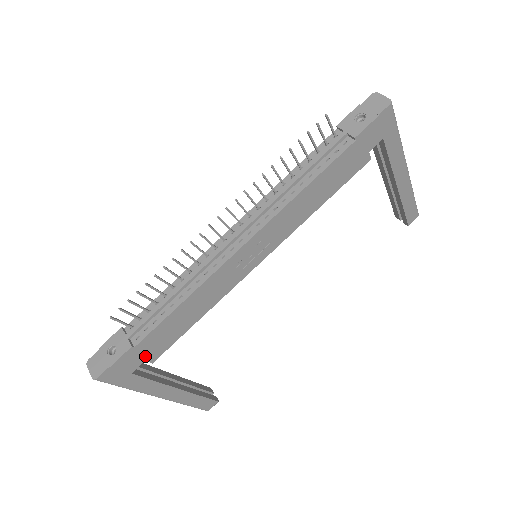
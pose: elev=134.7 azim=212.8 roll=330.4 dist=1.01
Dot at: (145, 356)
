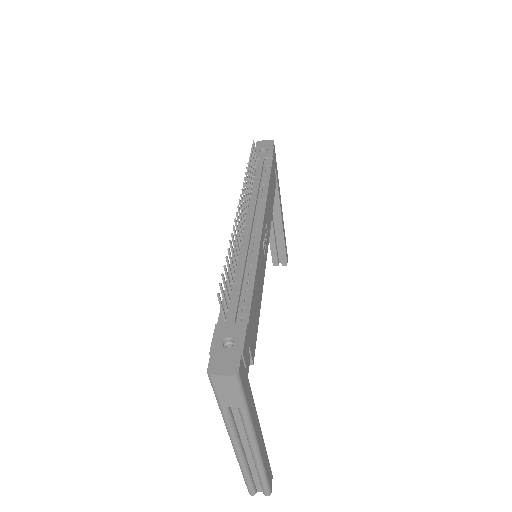
Dot at: (251, 348)
